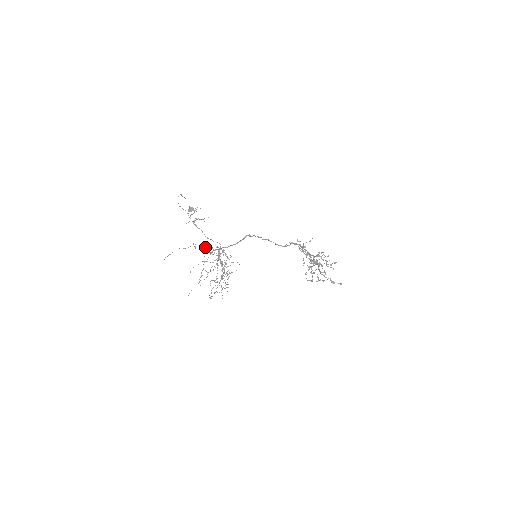
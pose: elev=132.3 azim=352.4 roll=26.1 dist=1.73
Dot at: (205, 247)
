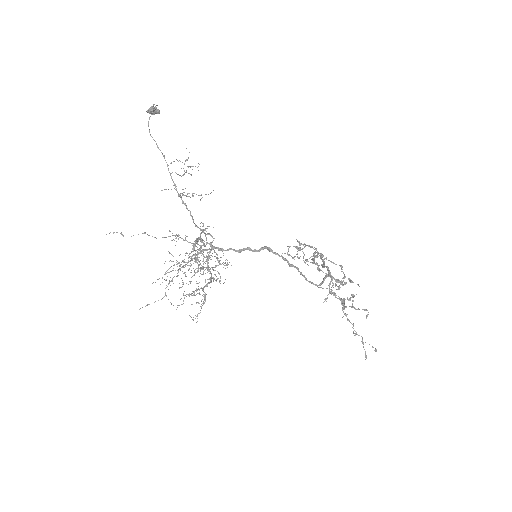
Dot at: (193, 250)
